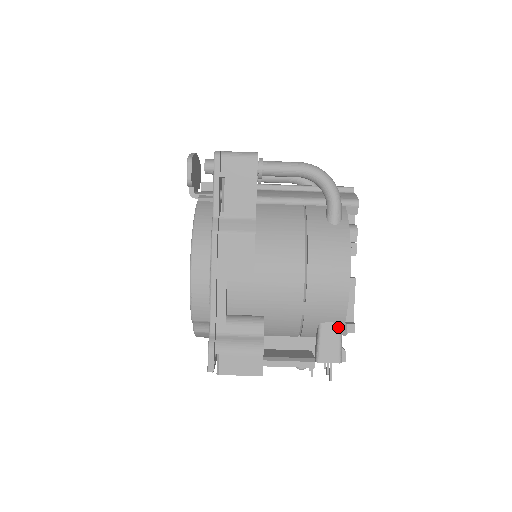
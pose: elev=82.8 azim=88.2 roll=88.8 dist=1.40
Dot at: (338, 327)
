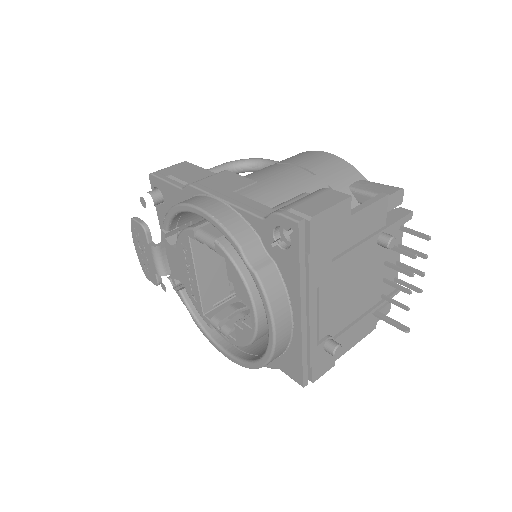
Dot at: (364, 181)
